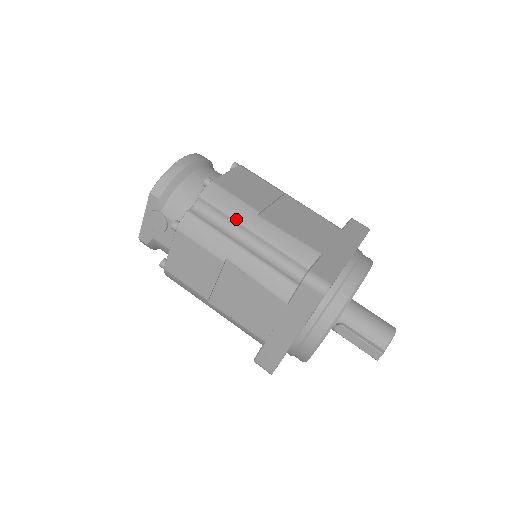
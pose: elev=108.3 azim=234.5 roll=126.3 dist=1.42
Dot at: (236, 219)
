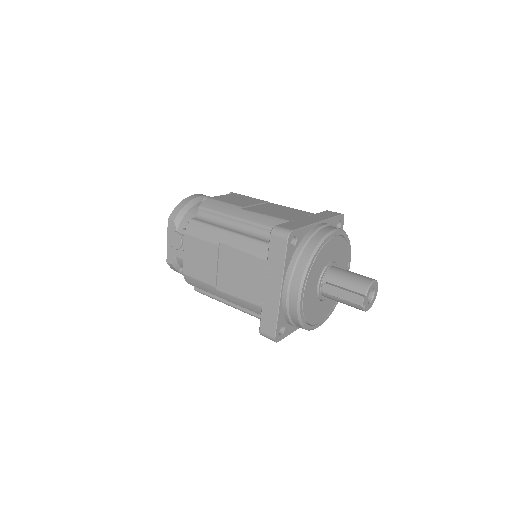
Dot at: (225, 214)
